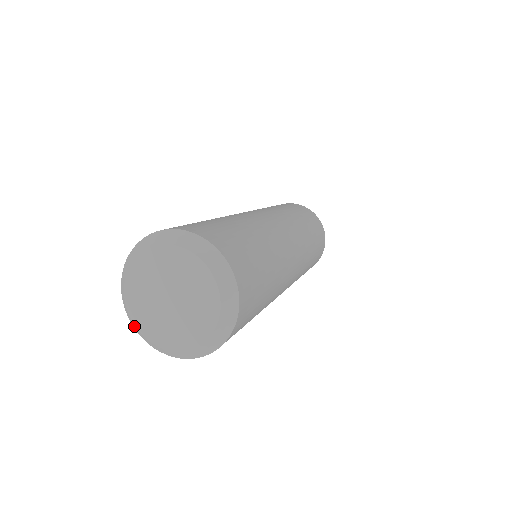
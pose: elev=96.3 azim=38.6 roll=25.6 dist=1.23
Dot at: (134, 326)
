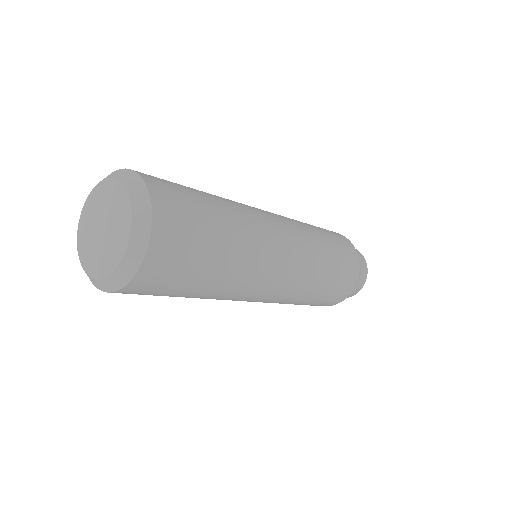
Dot at: occluded
